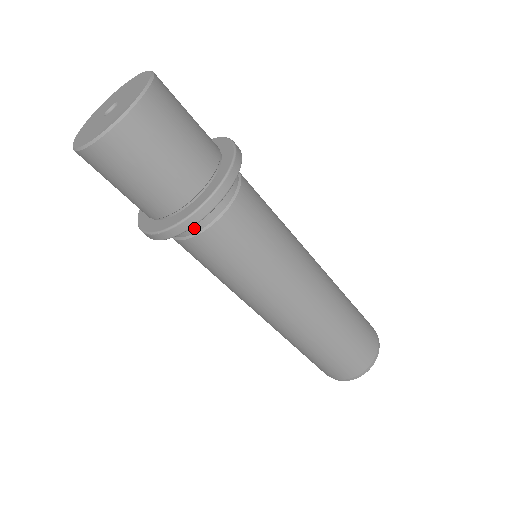
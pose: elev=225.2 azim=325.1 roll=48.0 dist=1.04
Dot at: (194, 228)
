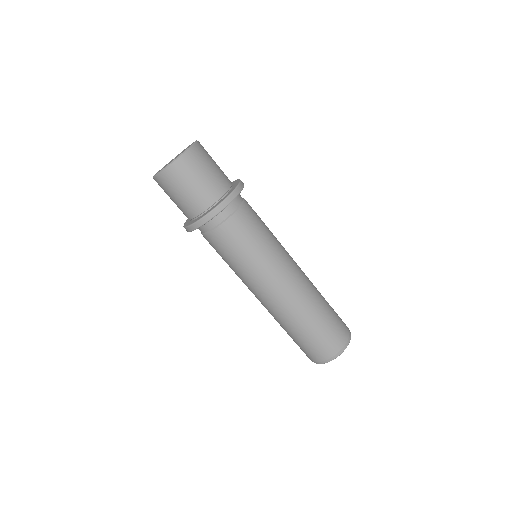
Dot at: (201, 230)
